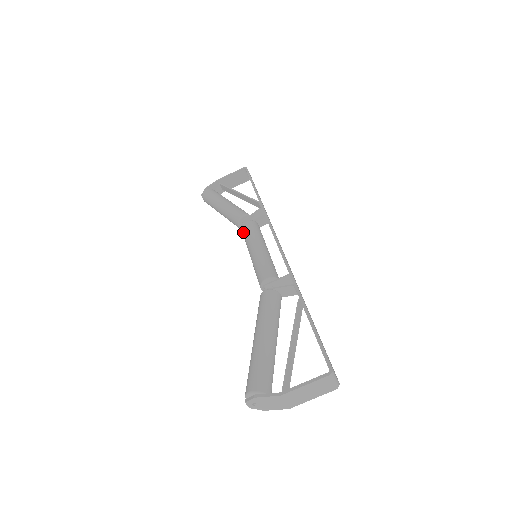
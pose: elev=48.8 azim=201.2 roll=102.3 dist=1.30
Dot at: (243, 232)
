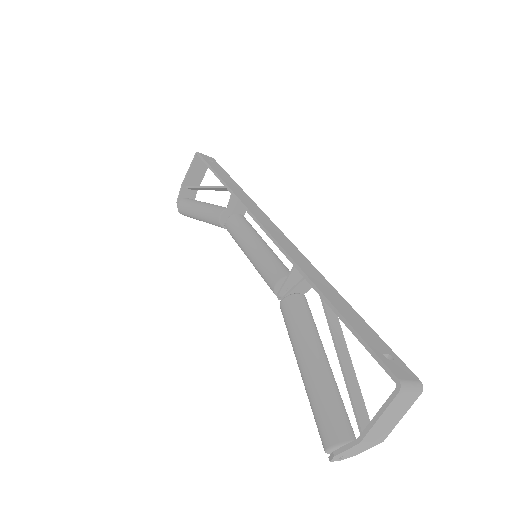
Dot at: occluded
